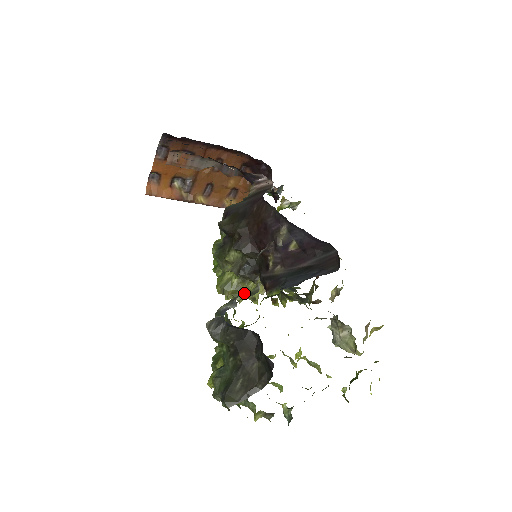
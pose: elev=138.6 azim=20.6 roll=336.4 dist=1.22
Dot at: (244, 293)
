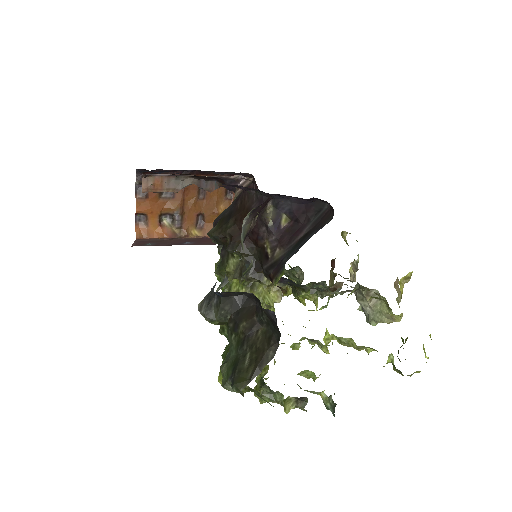
Dot at: occluded
